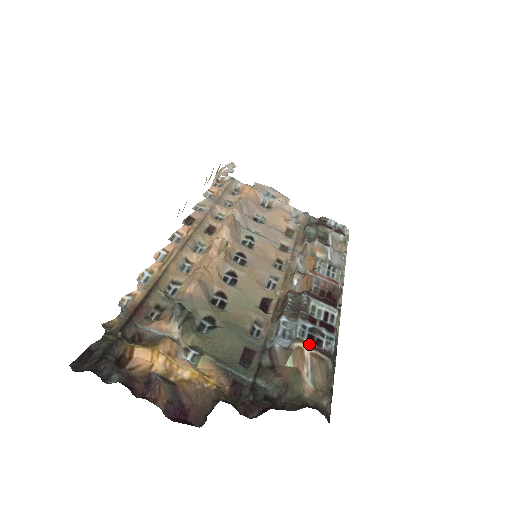
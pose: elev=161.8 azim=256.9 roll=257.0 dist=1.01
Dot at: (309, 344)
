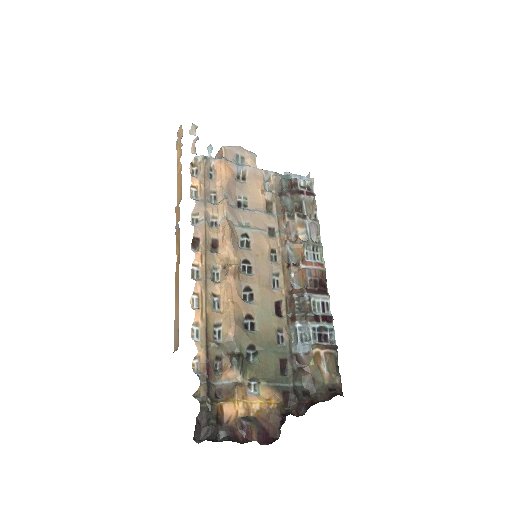
Dot at: (322, 346)
